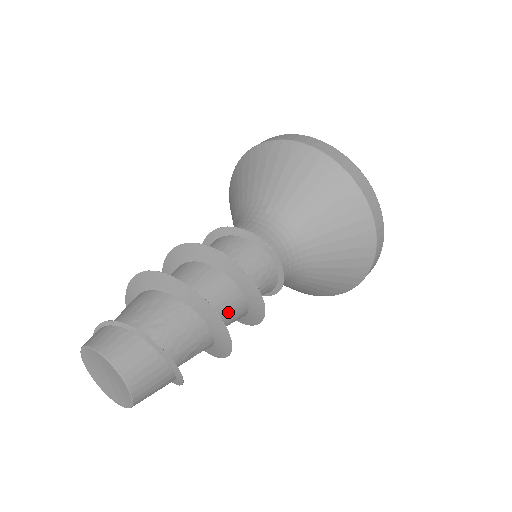
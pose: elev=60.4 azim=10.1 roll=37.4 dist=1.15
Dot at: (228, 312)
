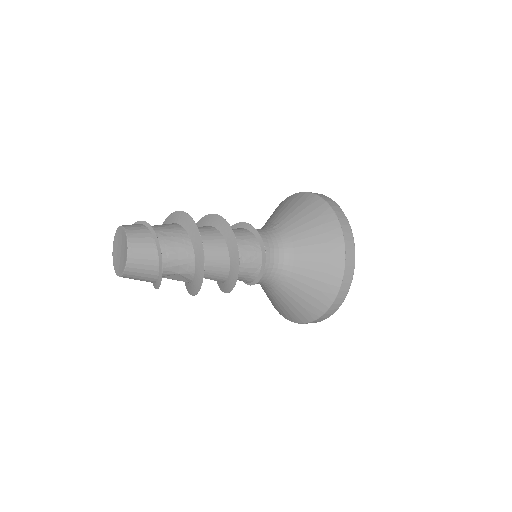
Dot at: (213, 260)
